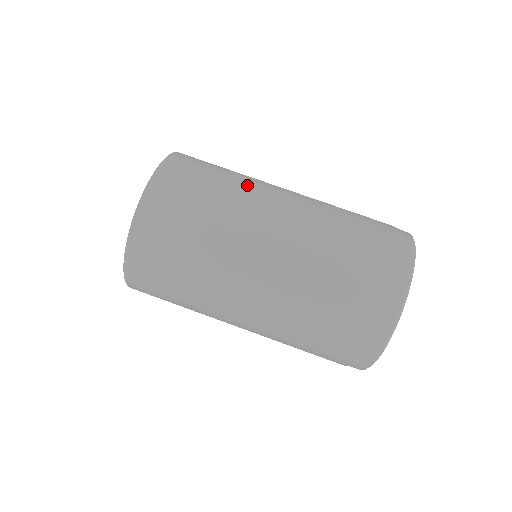
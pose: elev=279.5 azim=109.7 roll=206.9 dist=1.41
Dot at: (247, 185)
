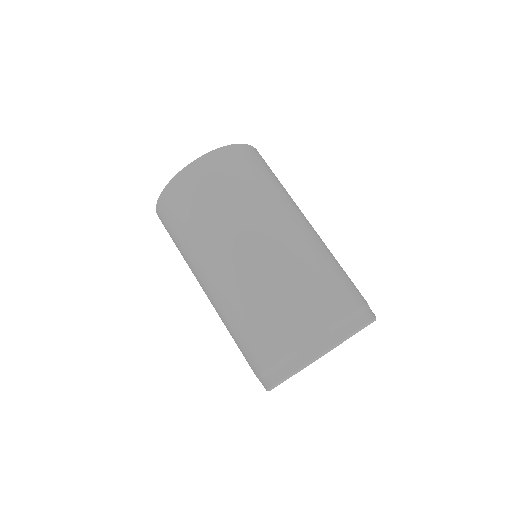
Dot at: occluded
